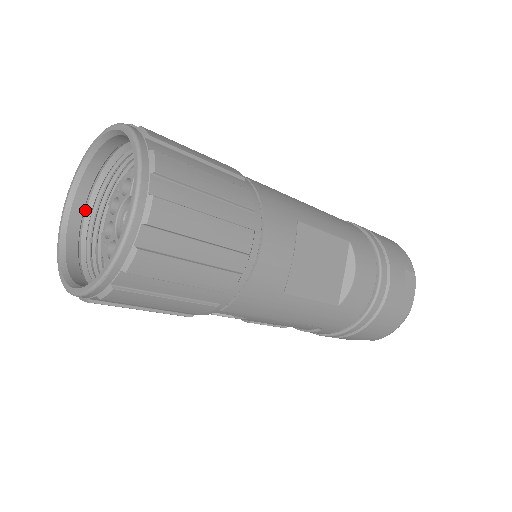
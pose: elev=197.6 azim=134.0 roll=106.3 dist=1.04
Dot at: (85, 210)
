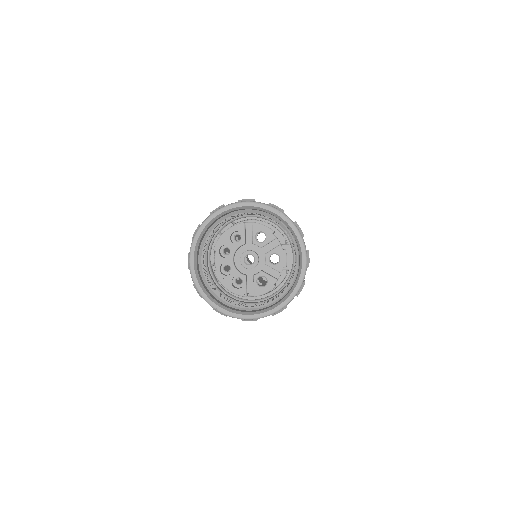
Dot at: (197, 258)
